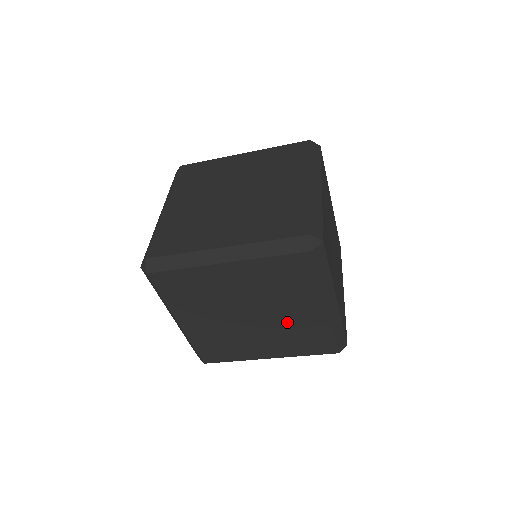
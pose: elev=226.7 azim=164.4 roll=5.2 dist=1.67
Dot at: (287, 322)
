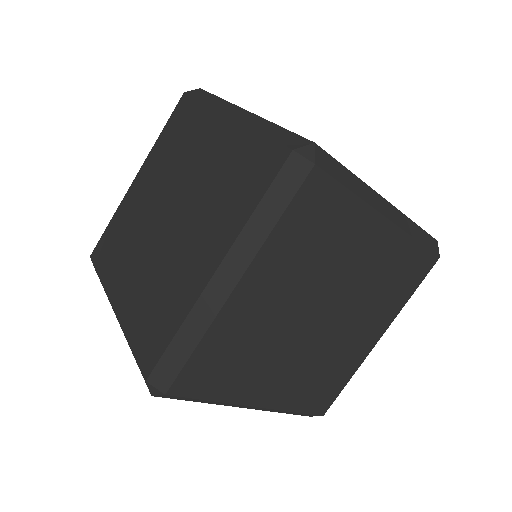
Dot at: (336, 345)
